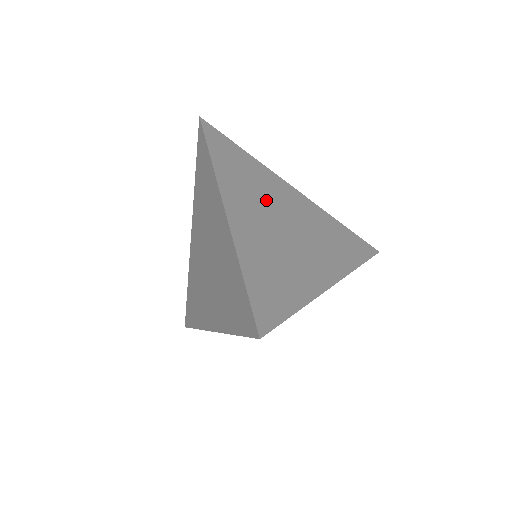
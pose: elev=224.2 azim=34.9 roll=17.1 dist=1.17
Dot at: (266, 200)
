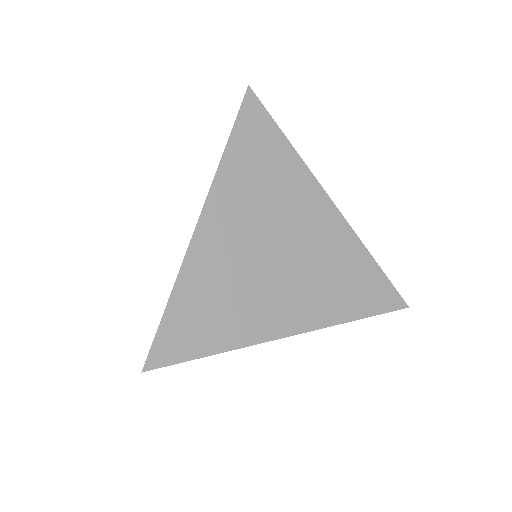
Dot at: (270, 215)
